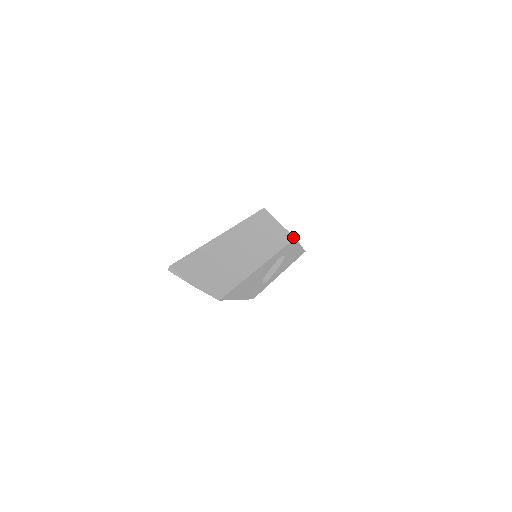
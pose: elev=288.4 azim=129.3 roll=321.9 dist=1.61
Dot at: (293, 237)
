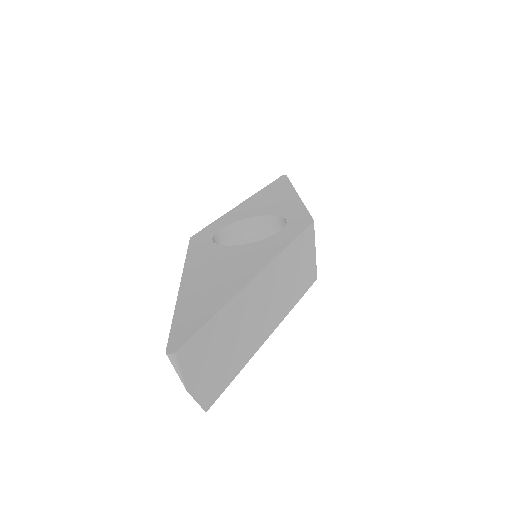
Dot at: (316, 277)
